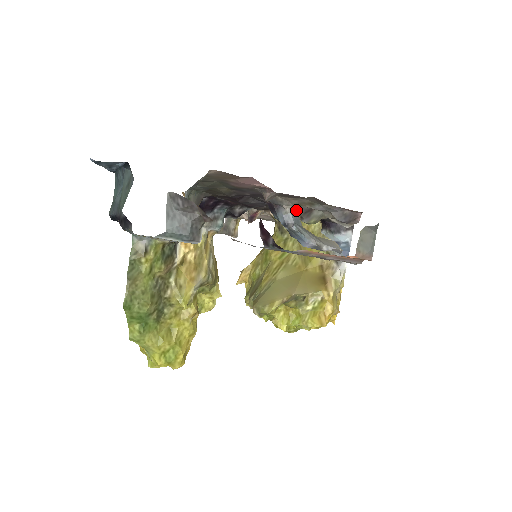
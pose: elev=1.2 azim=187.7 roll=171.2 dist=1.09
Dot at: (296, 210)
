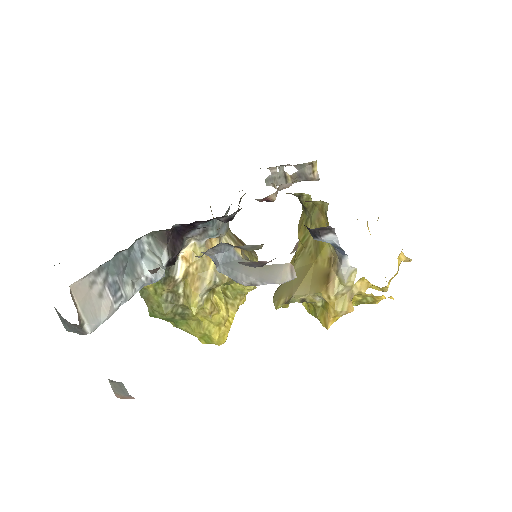
Dot at: (221, 249)
